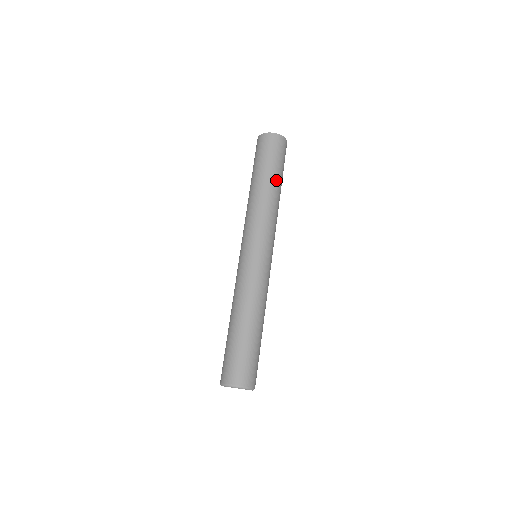
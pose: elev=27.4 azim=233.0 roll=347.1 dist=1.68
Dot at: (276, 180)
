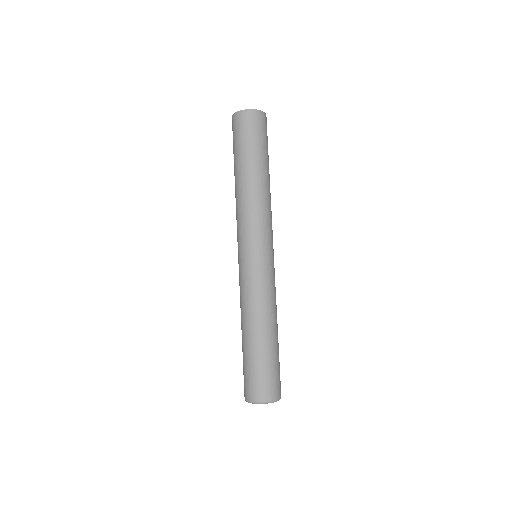
Dot at: (252, 166)
